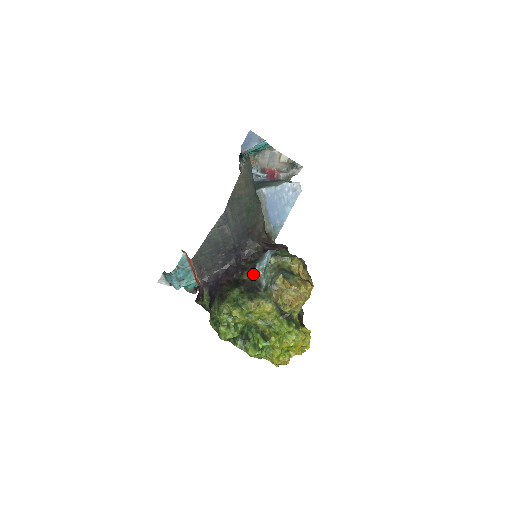
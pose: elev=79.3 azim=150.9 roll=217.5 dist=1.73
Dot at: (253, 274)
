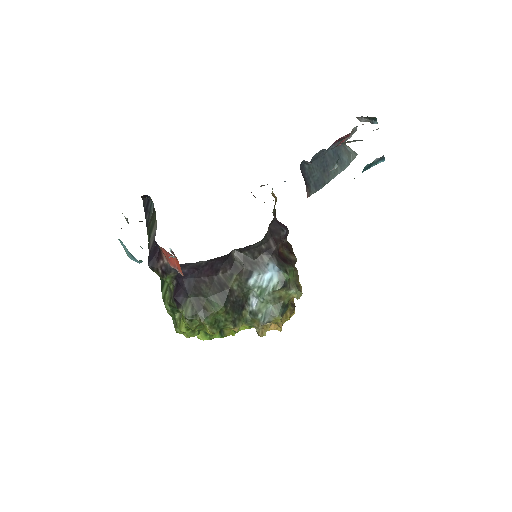
Dot at: (245, 284)
